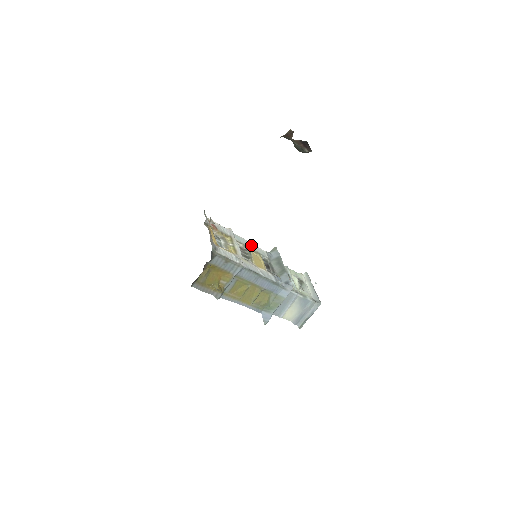
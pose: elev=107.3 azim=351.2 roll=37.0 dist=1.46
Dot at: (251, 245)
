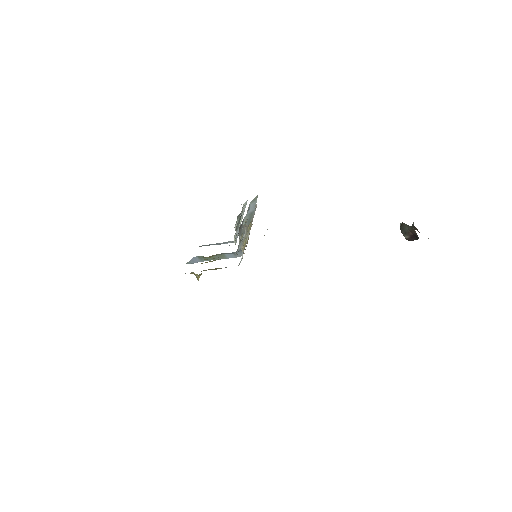
Dot at: occluded
